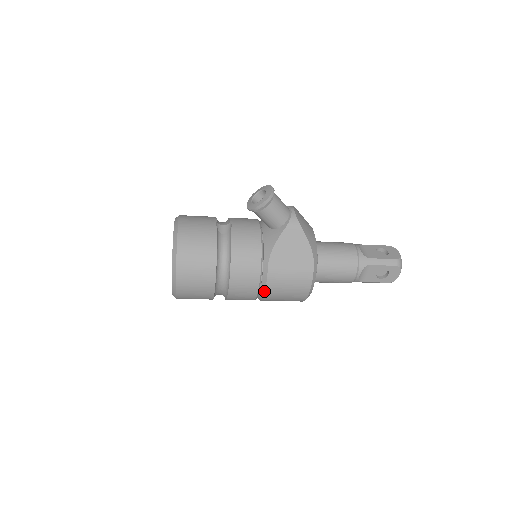
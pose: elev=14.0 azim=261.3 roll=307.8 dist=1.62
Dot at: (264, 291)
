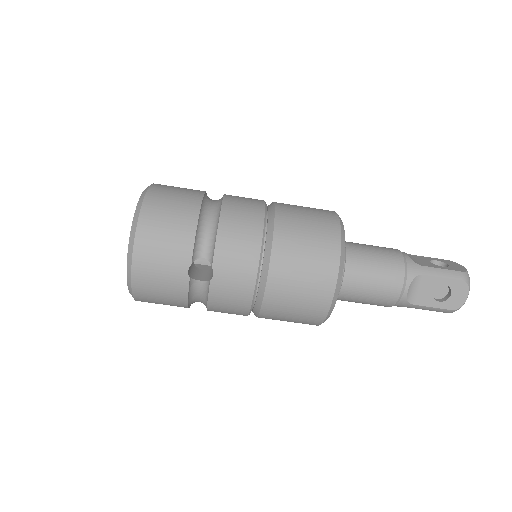
Dot at: (273, 207)
